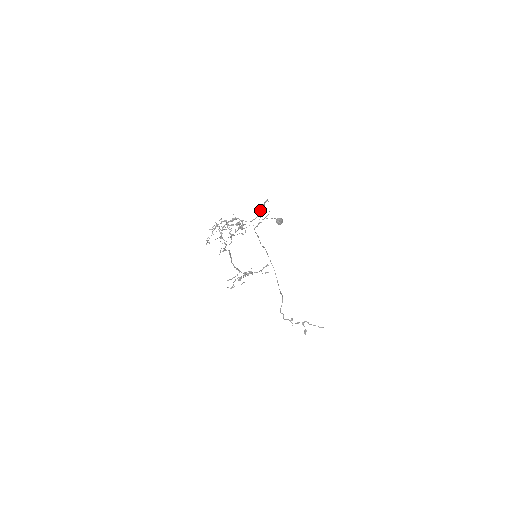
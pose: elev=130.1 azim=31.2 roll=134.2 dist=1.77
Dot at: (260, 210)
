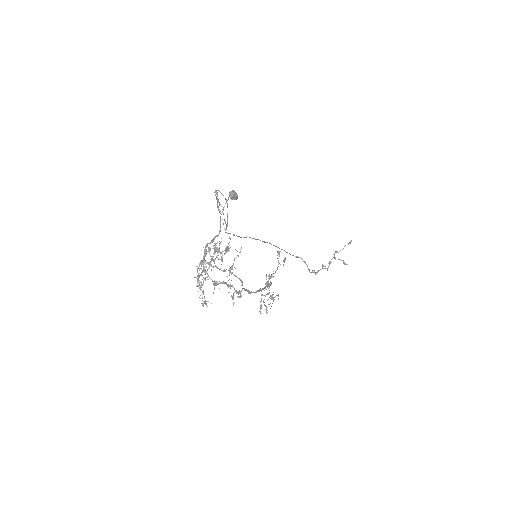
Dot at: (218, 209)
